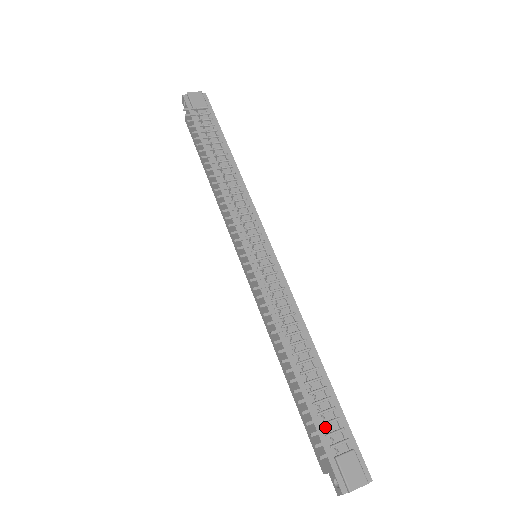
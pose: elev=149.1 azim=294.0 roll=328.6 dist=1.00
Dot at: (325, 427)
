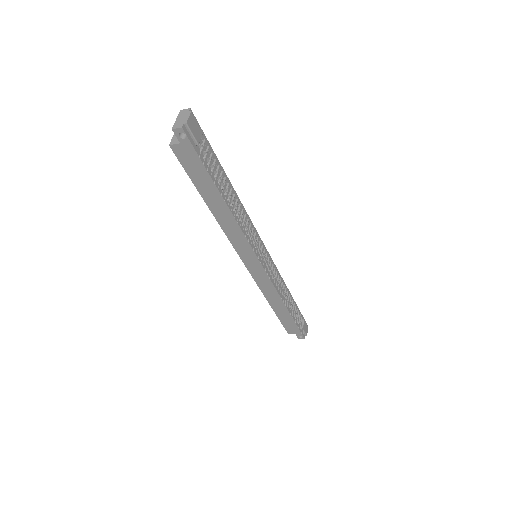
Dot at: (298, 321)
